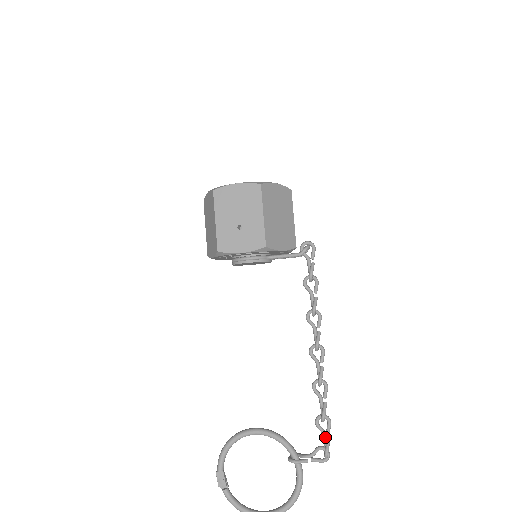
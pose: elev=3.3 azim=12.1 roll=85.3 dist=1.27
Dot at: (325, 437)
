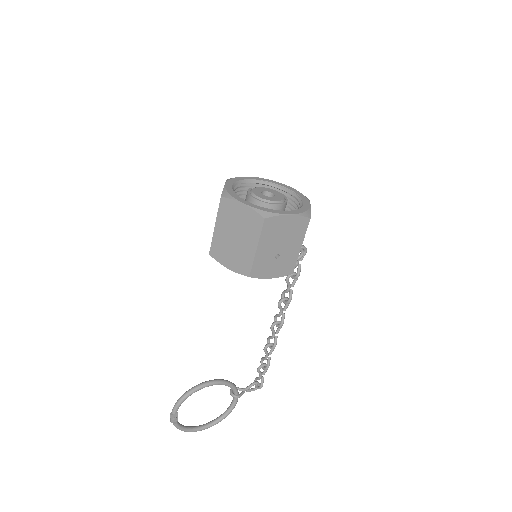
Dot at: (261, 377)
